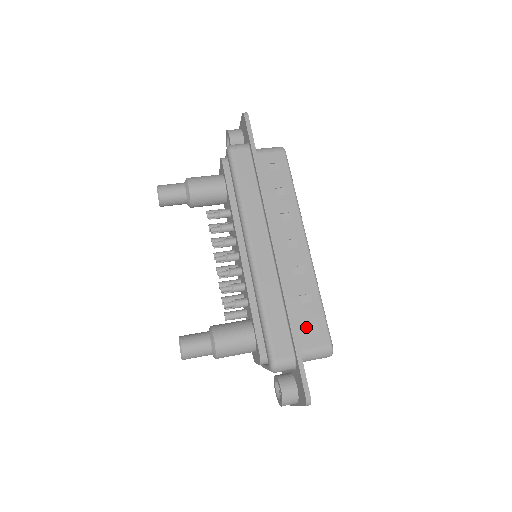
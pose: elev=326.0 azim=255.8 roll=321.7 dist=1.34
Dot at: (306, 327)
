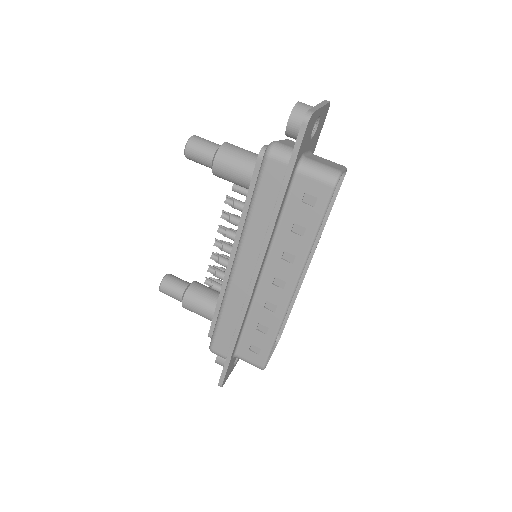
Dot at: (251, 344)
